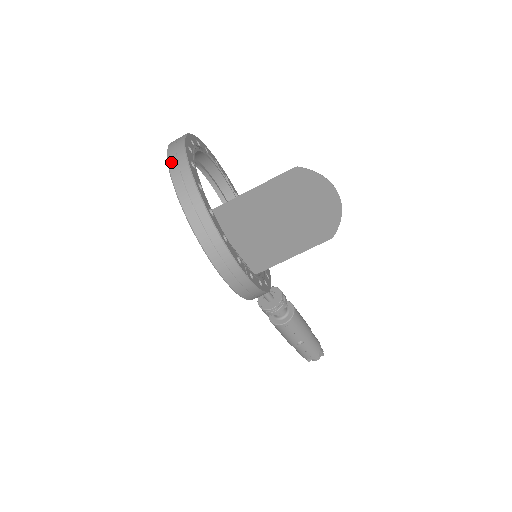
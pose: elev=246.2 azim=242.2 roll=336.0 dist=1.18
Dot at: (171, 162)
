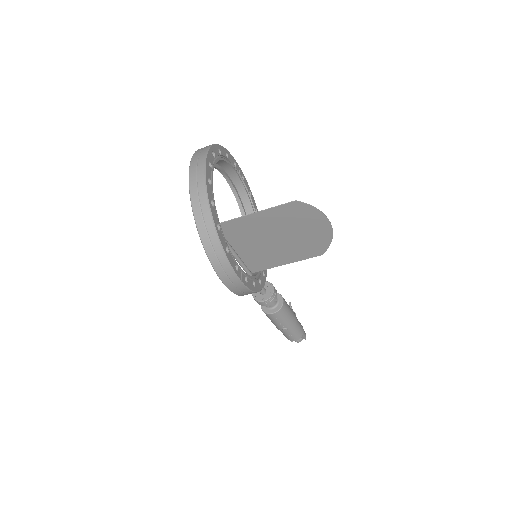
Dot at: (191, 177)
